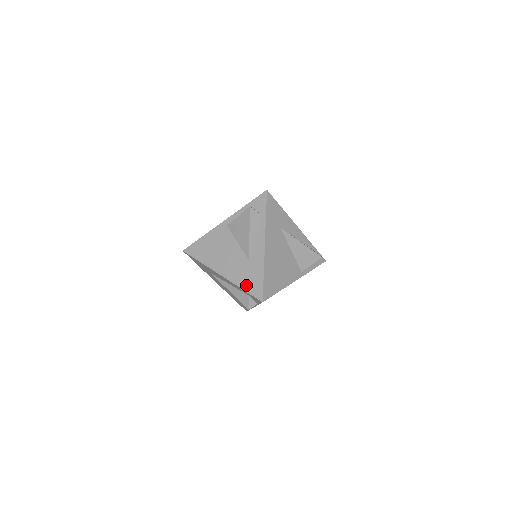
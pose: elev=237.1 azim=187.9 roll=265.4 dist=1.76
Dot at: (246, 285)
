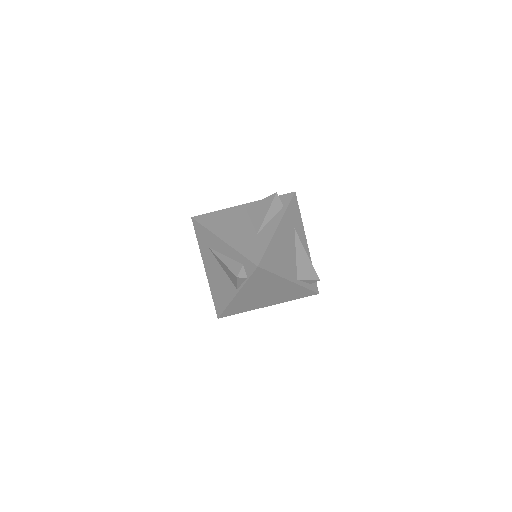
Dot at: (246, 251)
